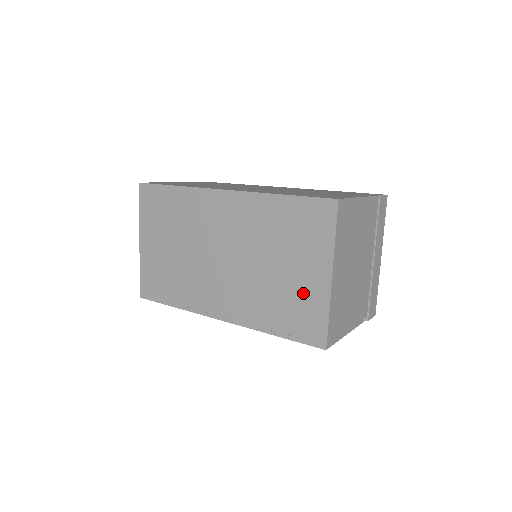
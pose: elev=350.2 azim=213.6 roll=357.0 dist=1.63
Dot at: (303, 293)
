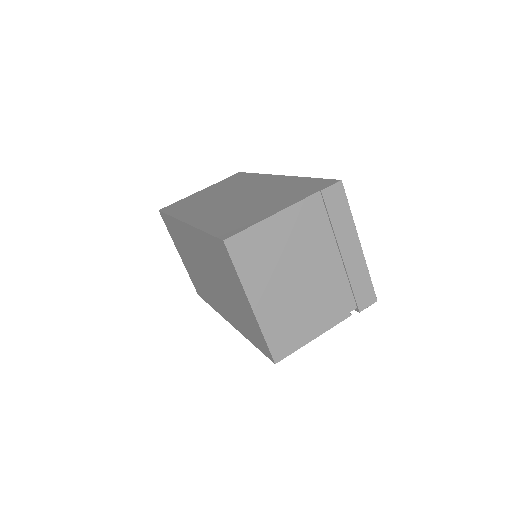
Dot at: (246, 315)
